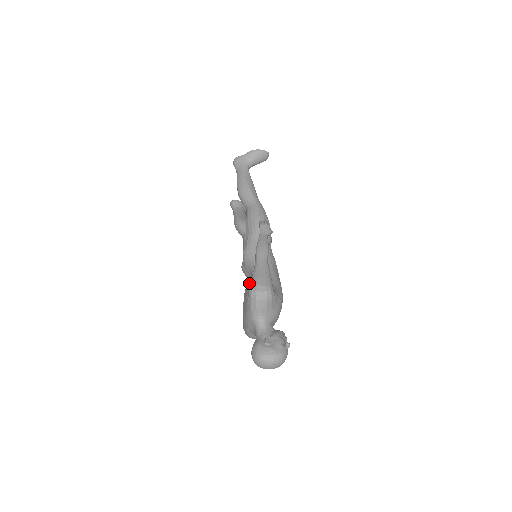
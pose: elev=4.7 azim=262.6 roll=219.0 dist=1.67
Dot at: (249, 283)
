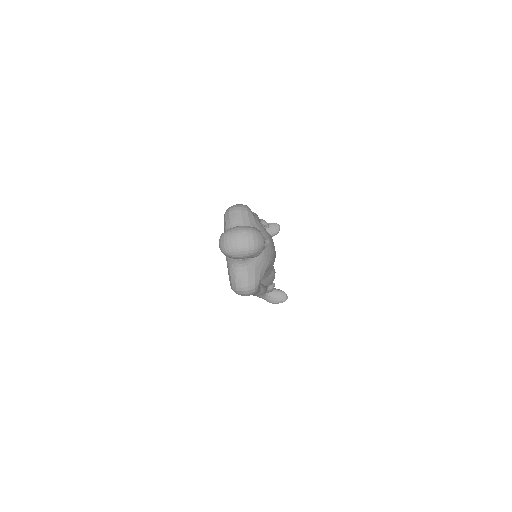
Dot at: occluded
